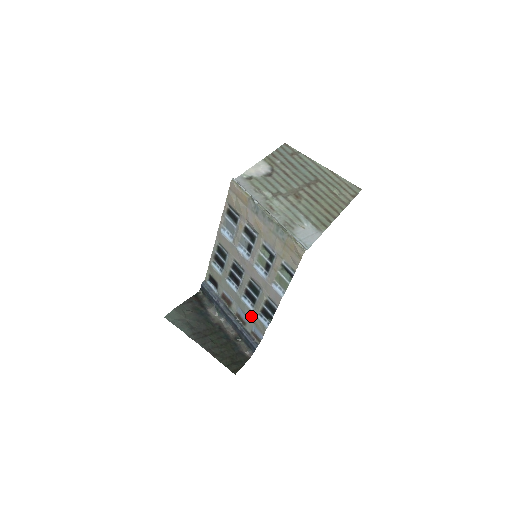
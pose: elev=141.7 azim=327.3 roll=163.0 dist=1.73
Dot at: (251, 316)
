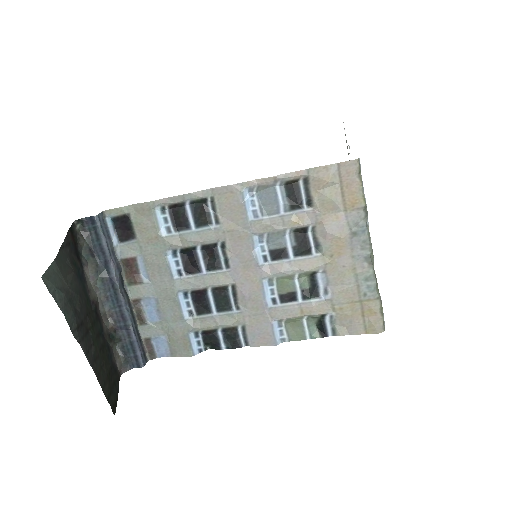
Dot at: (173, 323)
